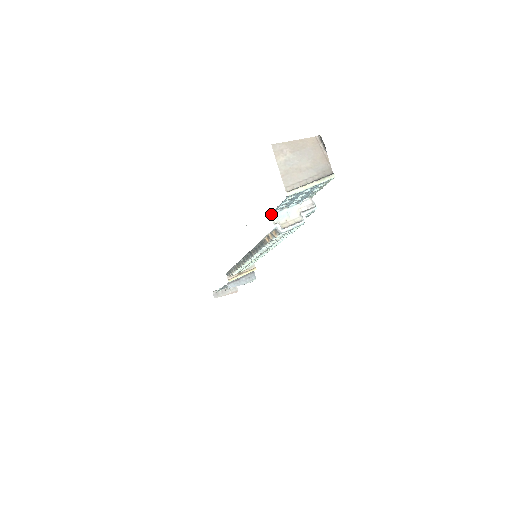
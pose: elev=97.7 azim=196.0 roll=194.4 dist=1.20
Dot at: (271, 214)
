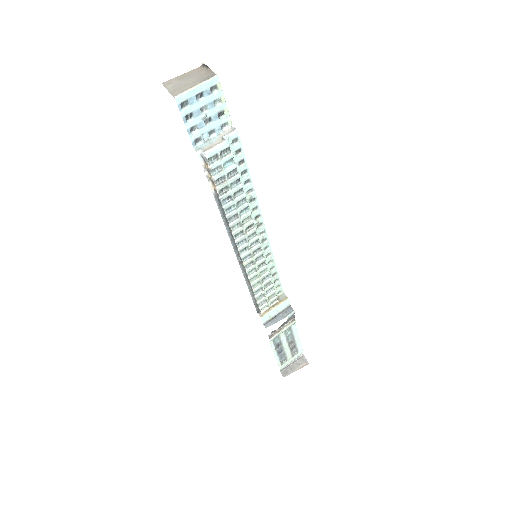
Dot at: (194, 148)
